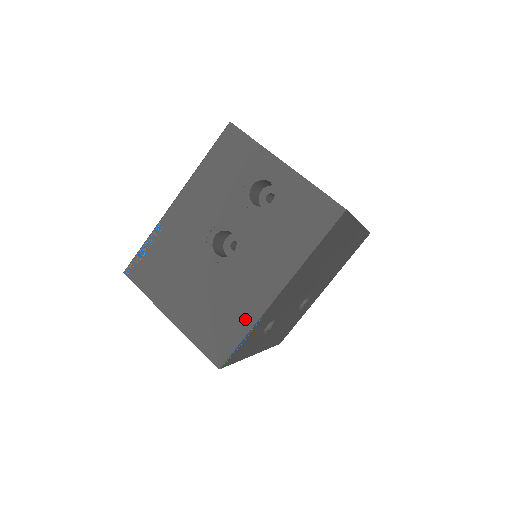
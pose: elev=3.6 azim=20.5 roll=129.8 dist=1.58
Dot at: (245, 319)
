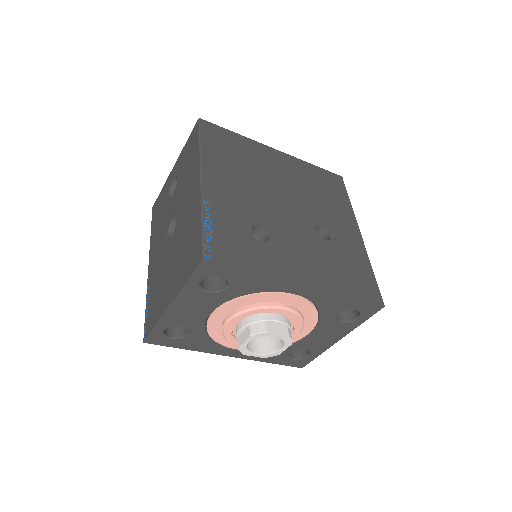
Dot at: (196, 217)
